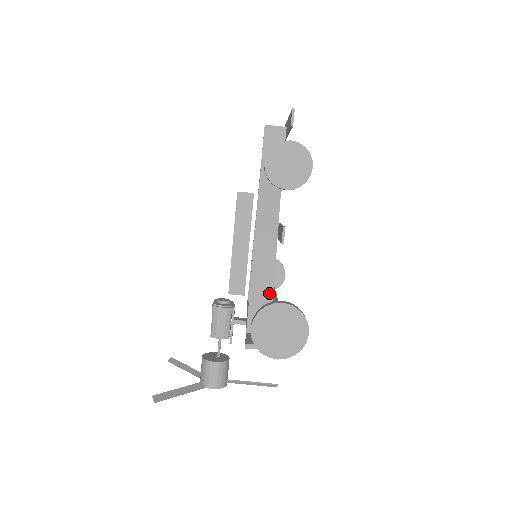
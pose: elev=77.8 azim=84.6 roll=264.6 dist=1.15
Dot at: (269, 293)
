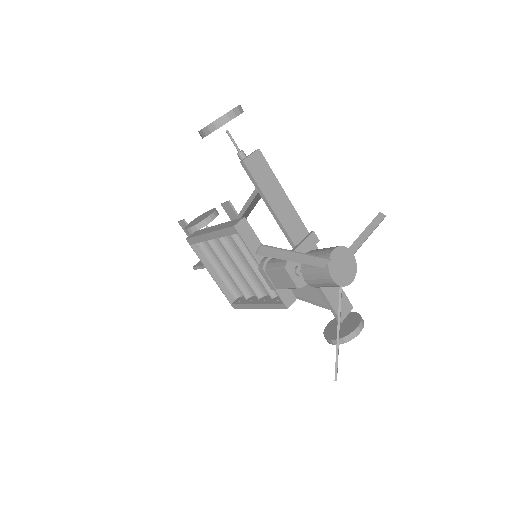
Dot at: occluded
